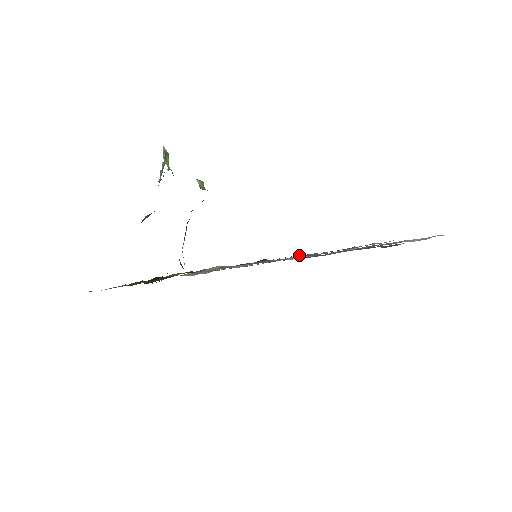
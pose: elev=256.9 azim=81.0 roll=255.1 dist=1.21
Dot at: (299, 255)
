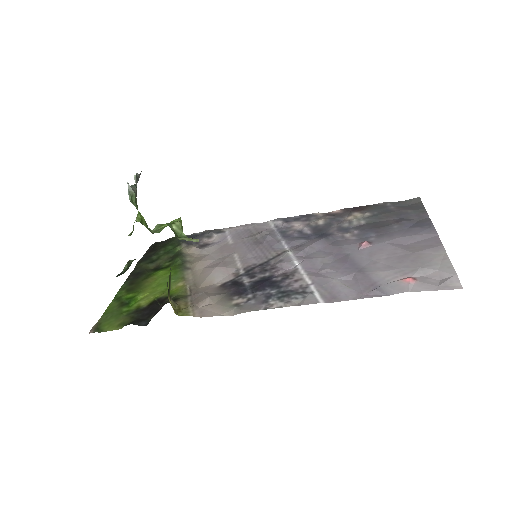
Dot at: (294, 297)
